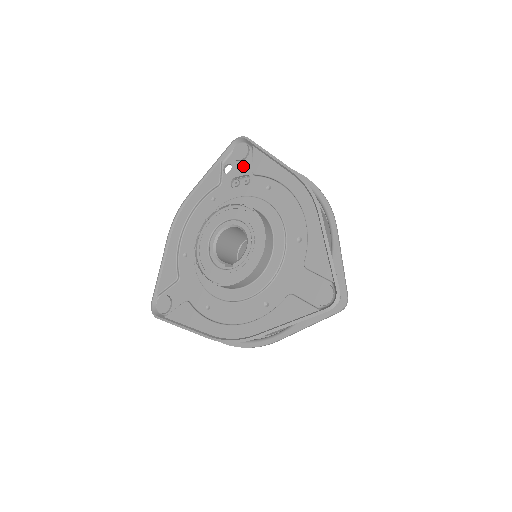
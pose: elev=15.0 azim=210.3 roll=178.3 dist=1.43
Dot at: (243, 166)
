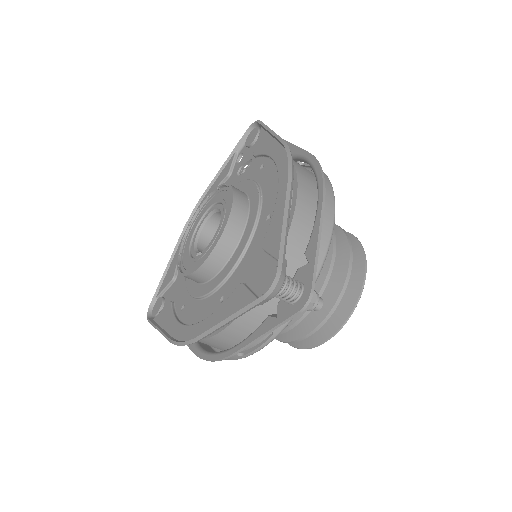
Dot at: (251, 151)
